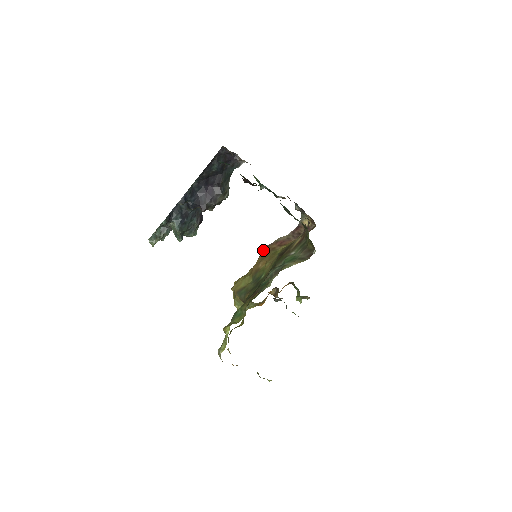
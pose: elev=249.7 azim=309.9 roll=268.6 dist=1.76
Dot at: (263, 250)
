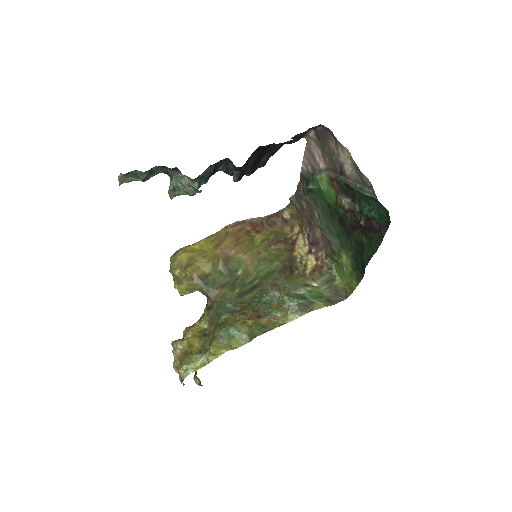
Dot at: (232, 226)
